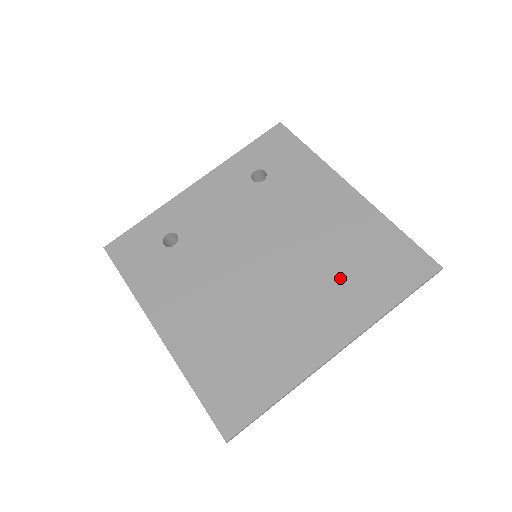
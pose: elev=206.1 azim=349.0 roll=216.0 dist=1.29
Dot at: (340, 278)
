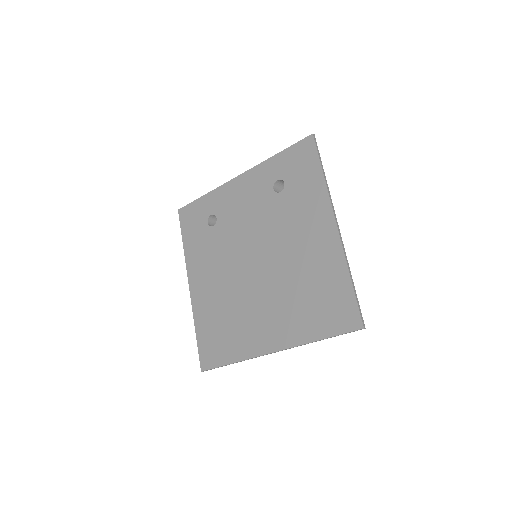
Dot at: (295, 301)
